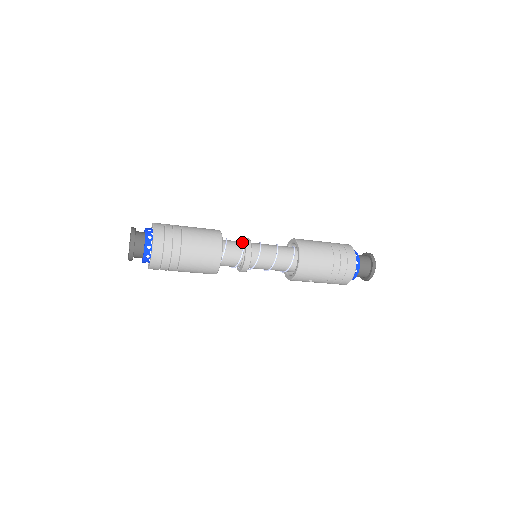
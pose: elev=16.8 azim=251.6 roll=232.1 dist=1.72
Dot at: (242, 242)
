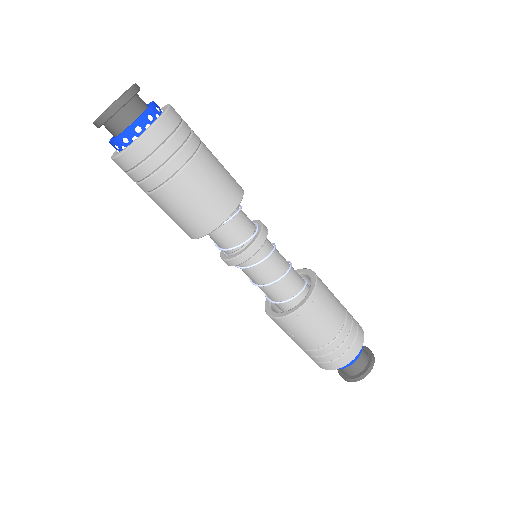
Dot at: (255, 226)
